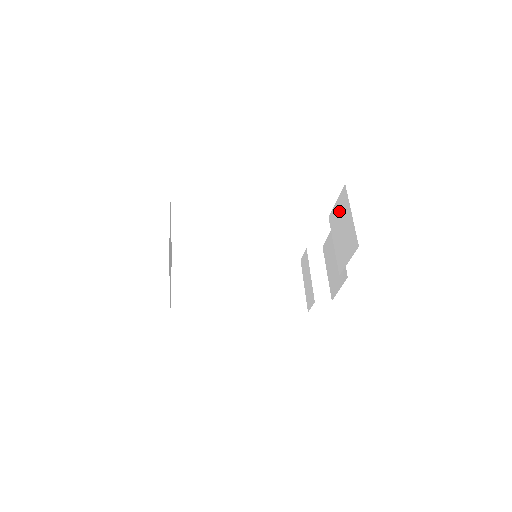
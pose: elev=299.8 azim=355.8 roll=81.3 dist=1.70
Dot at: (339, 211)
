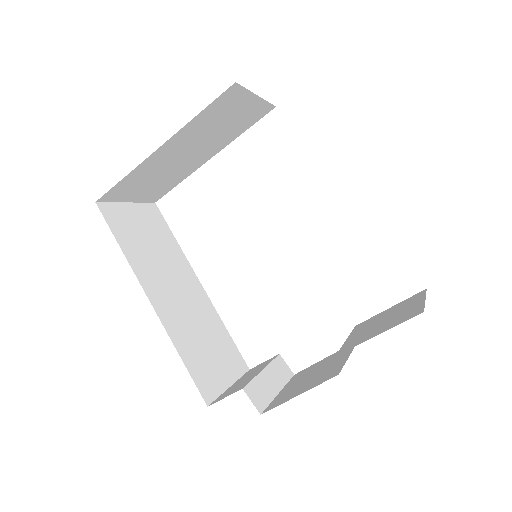
Dot at: (391, 310)
